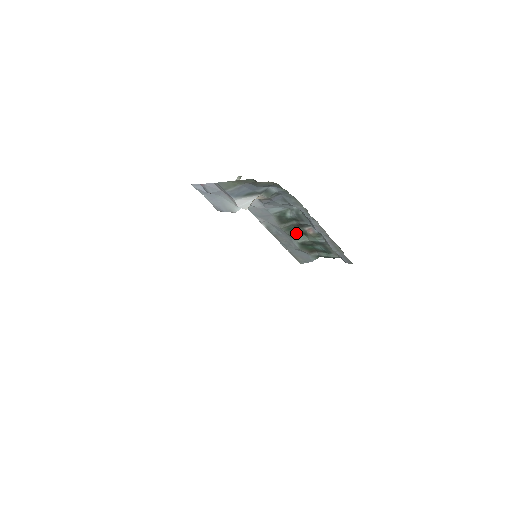
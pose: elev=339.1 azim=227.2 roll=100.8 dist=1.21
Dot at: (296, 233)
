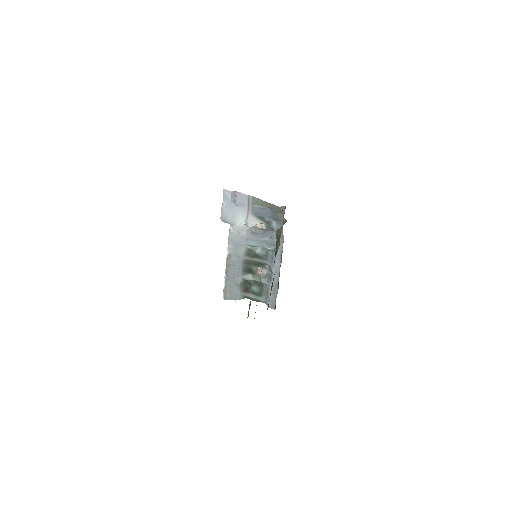
Dot at: (248, 269)
